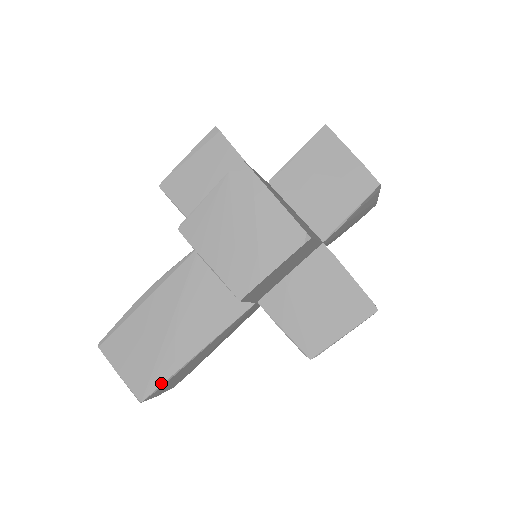
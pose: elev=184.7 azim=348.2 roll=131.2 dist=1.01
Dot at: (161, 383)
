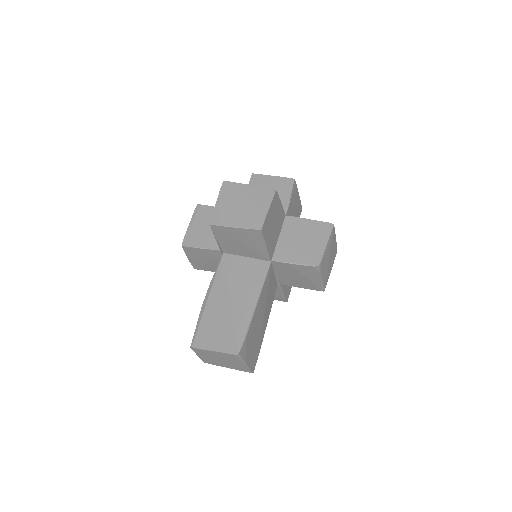
Dot at: (244, 335)
